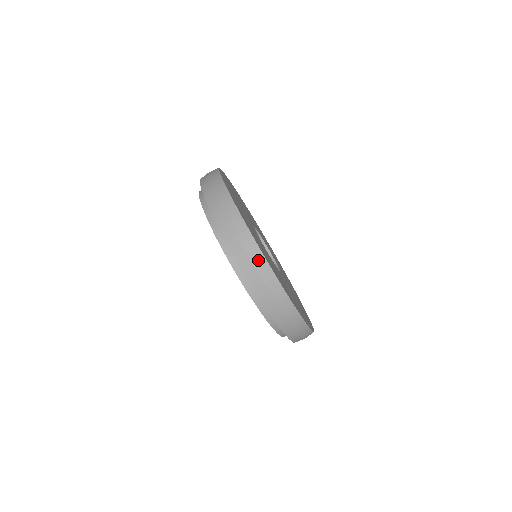
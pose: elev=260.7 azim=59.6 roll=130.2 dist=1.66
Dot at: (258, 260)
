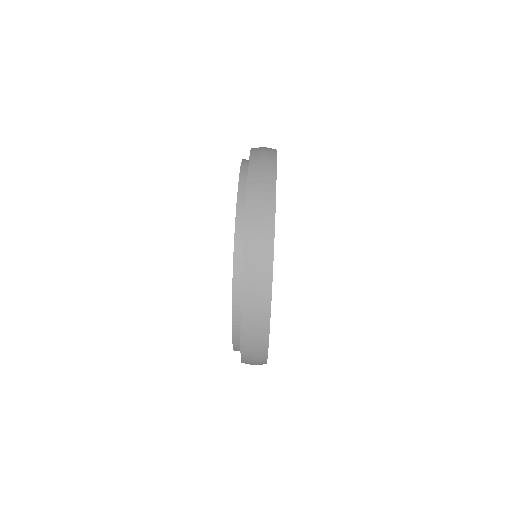
Dot at: occluded
